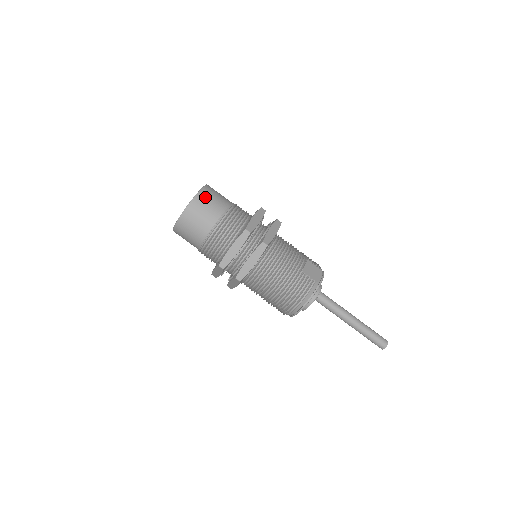
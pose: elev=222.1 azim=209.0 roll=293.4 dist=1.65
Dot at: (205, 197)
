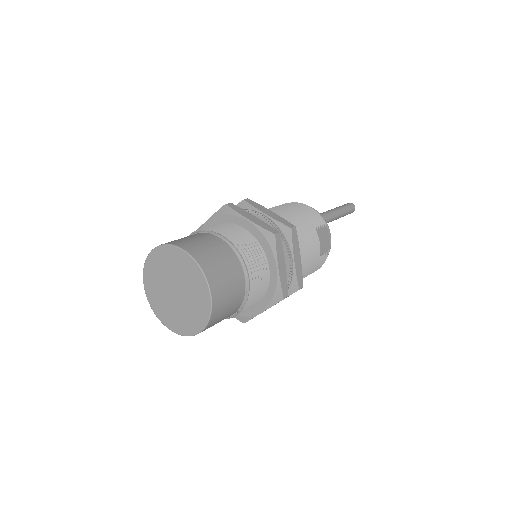
Dot at: (221, 302)
